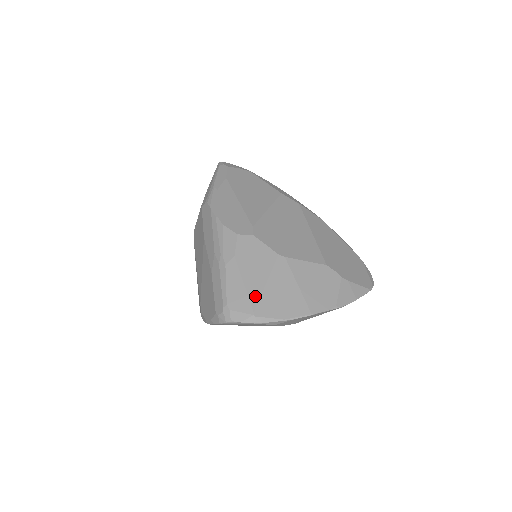
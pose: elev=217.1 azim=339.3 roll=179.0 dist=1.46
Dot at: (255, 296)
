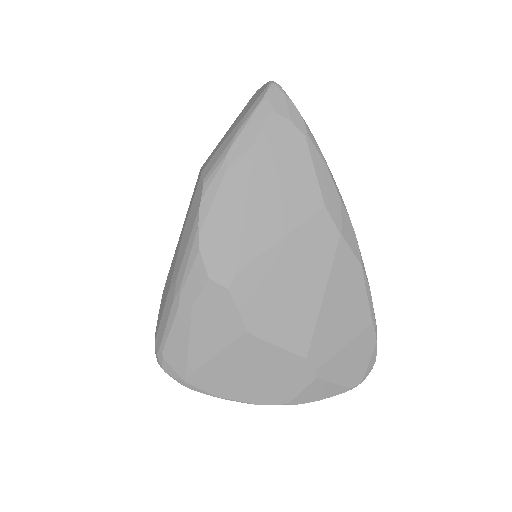
Dot at: (195, 363)
